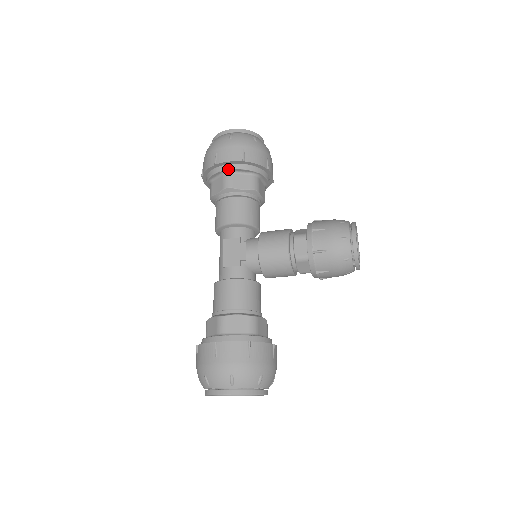
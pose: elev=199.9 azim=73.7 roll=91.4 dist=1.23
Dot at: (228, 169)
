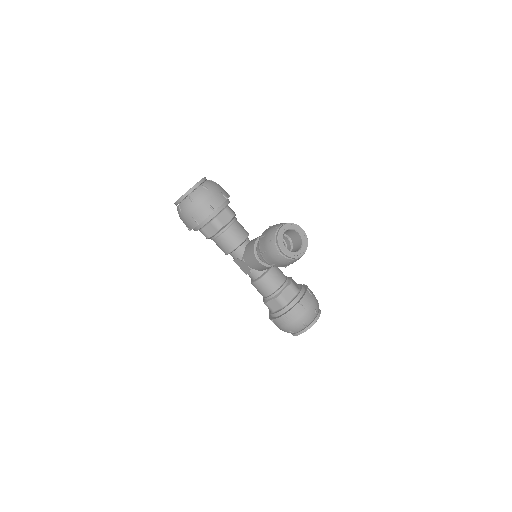
Dot at: (197, 230)
